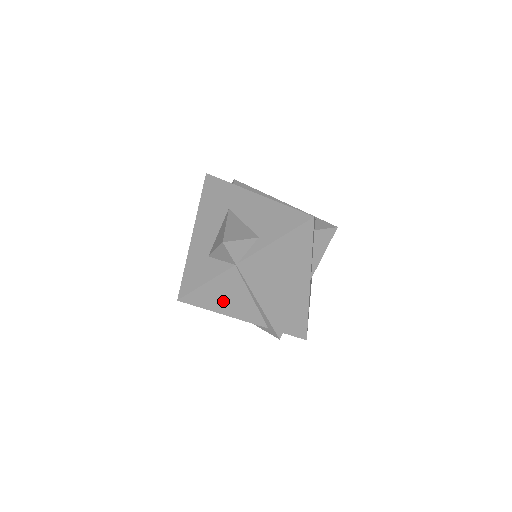
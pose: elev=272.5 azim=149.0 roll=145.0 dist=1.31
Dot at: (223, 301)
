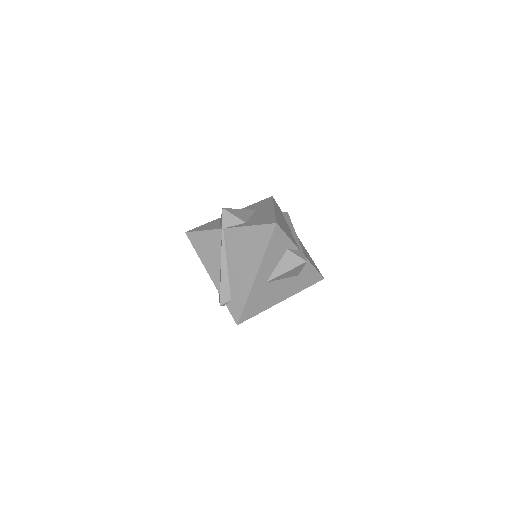
Dot at: (206, 251)
